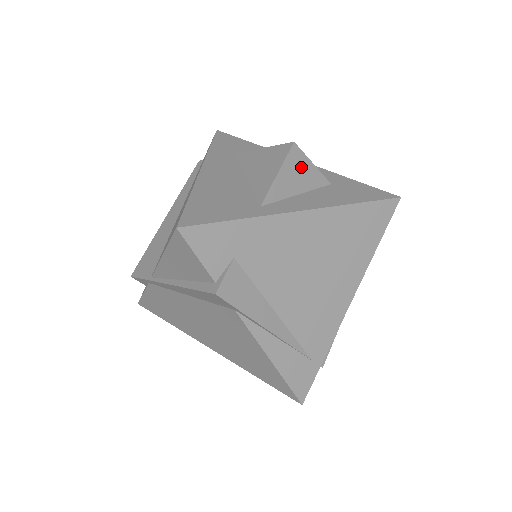
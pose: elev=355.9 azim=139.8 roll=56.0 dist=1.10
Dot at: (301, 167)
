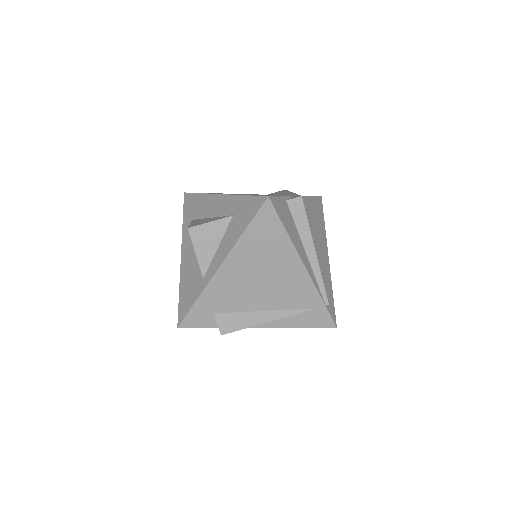
Dot at: (205, 233)
